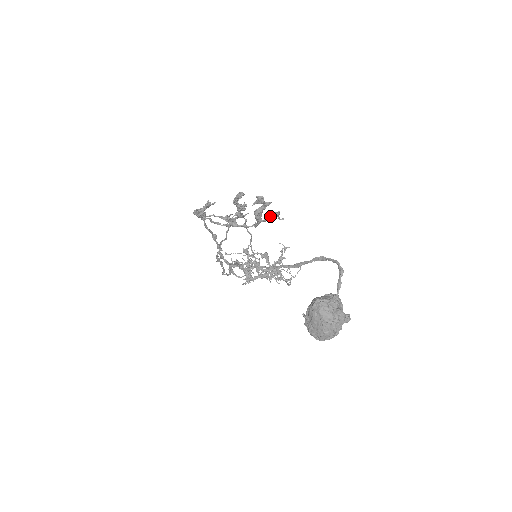
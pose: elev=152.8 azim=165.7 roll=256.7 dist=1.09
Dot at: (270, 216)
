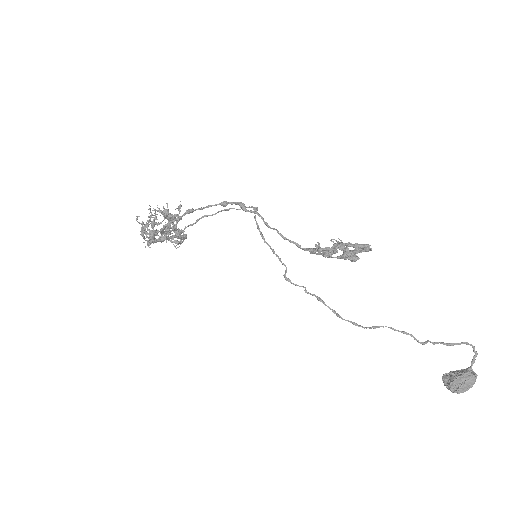
Dot at: occluded
